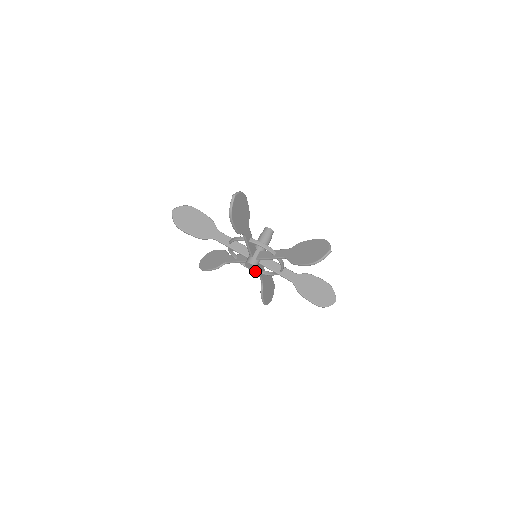
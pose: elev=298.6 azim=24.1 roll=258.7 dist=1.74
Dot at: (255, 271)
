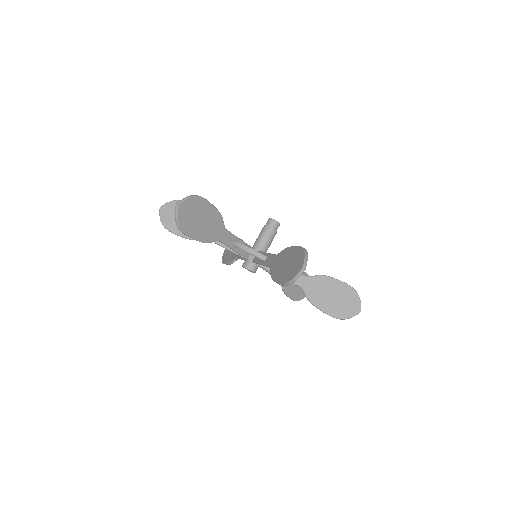
Dot at: occluded
